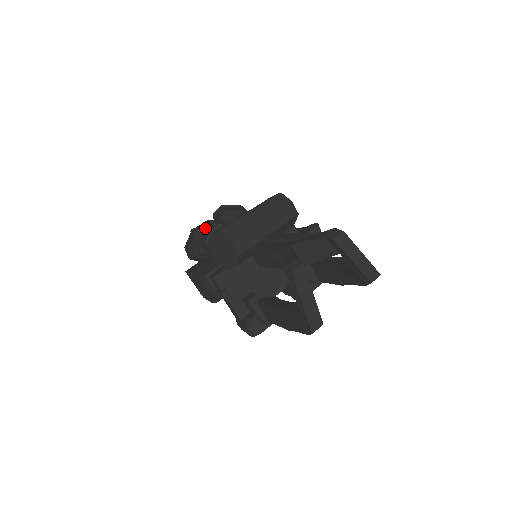
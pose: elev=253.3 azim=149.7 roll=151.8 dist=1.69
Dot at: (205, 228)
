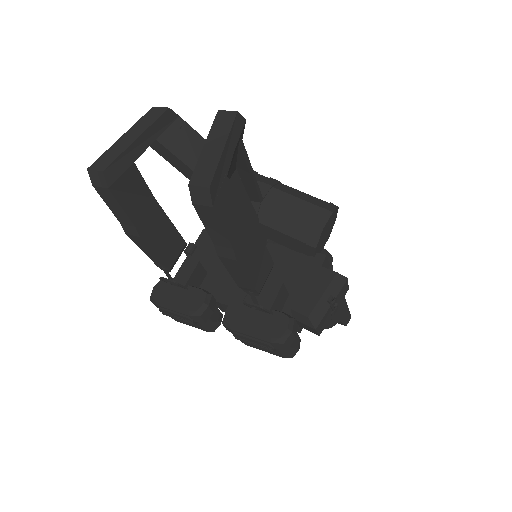
Dot at: occluded
